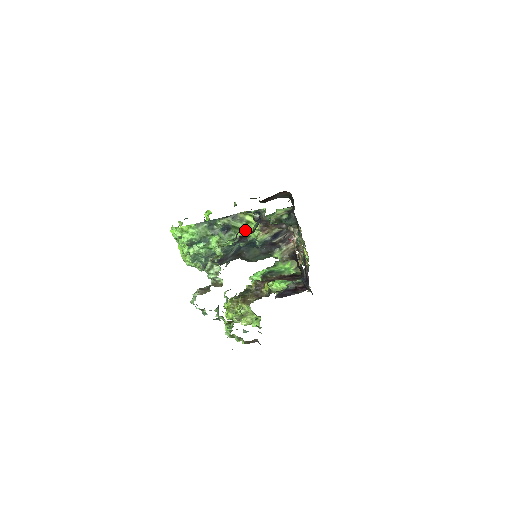
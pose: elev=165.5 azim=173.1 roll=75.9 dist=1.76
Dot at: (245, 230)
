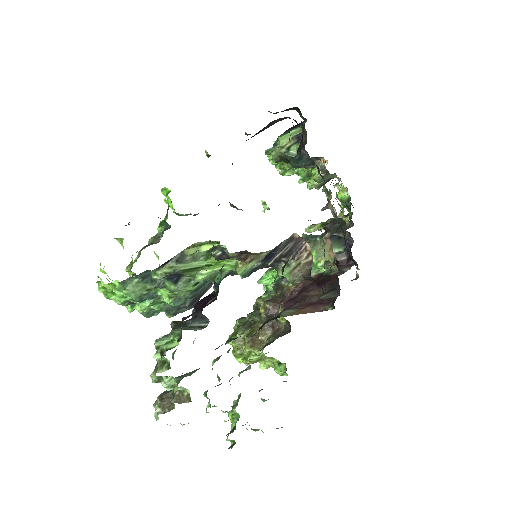
Dot at: (210, 266)
